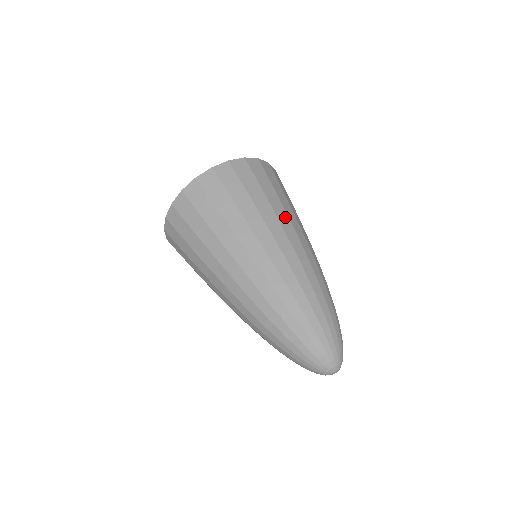
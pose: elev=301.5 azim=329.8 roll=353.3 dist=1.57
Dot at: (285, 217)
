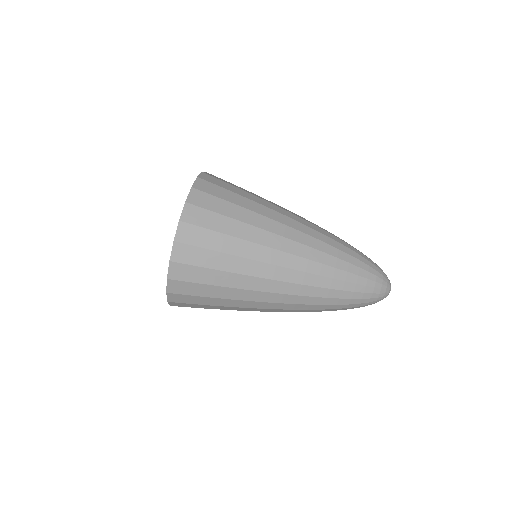
Dot at: (270, 204)
